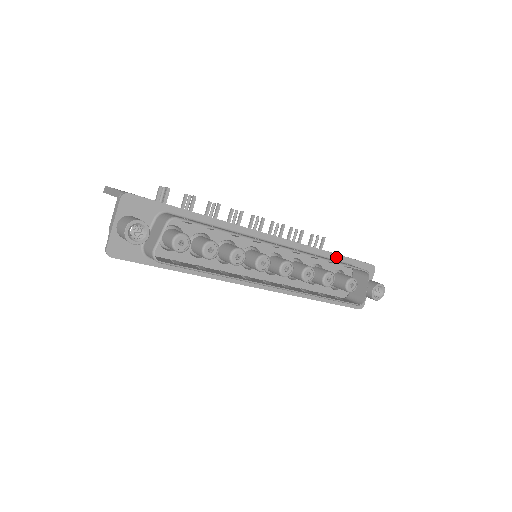
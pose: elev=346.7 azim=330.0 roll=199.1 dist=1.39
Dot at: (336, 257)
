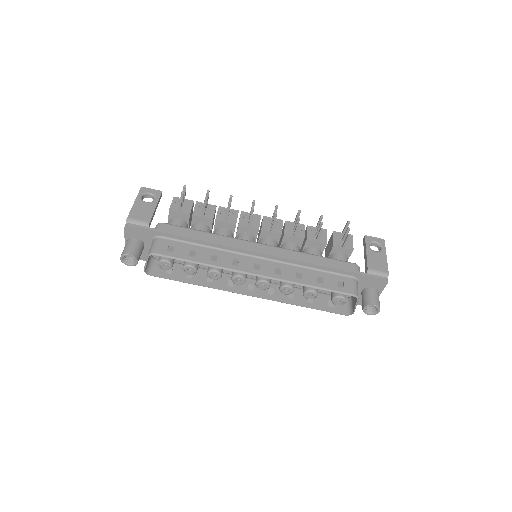
Dot at: (334, 270)
